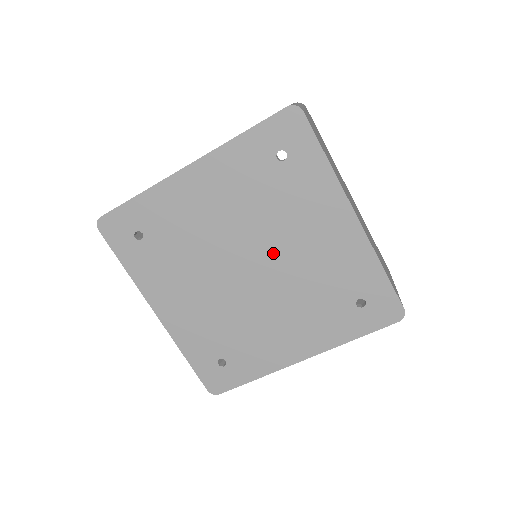
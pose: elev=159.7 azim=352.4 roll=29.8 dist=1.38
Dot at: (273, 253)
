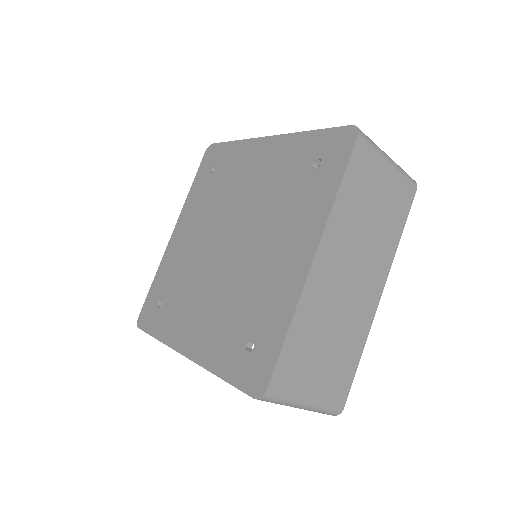
Dot at: (248, 242)
